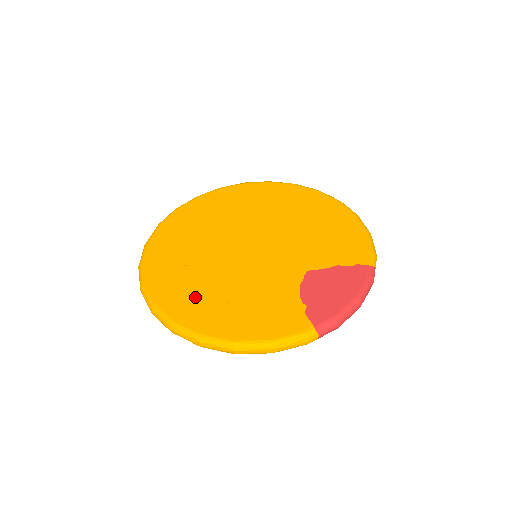
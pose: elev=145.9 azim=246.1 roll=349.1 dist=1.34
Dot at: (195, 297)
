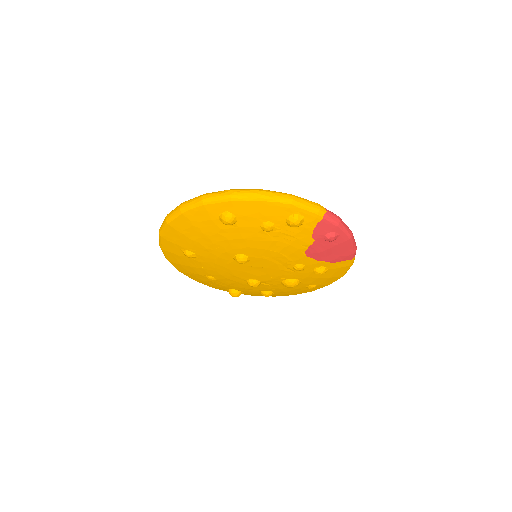
Dot at: occluded
